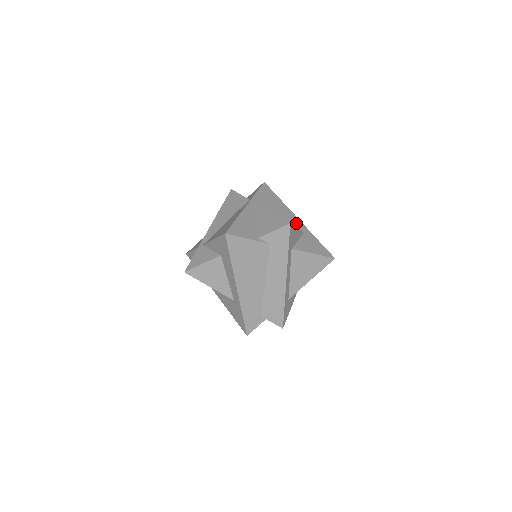
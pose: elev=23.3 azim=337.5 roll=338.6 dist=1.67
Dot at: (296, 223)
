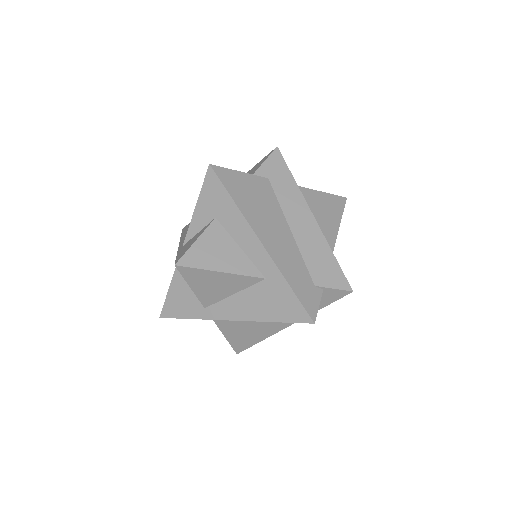
Dot at: occluded
